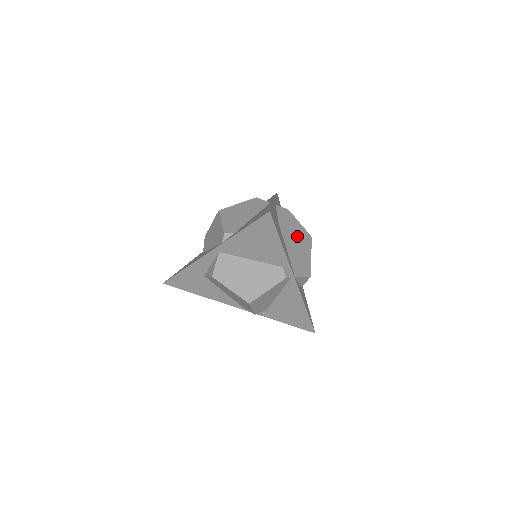
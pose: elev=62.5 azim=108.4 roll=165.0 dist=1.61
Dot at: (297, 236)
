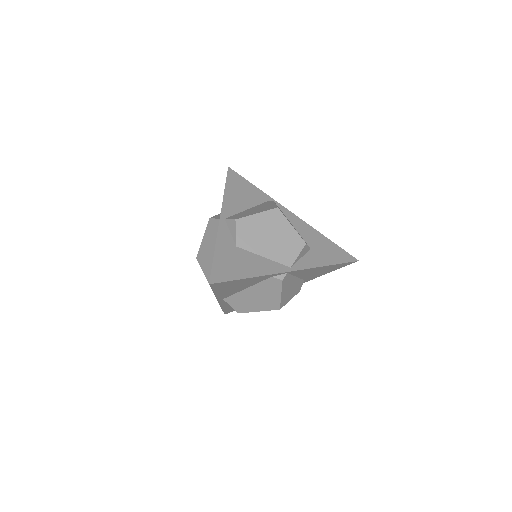
Dot at: (263, 229)
